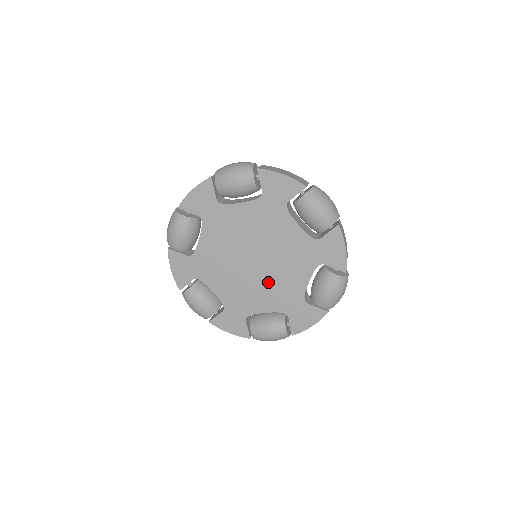
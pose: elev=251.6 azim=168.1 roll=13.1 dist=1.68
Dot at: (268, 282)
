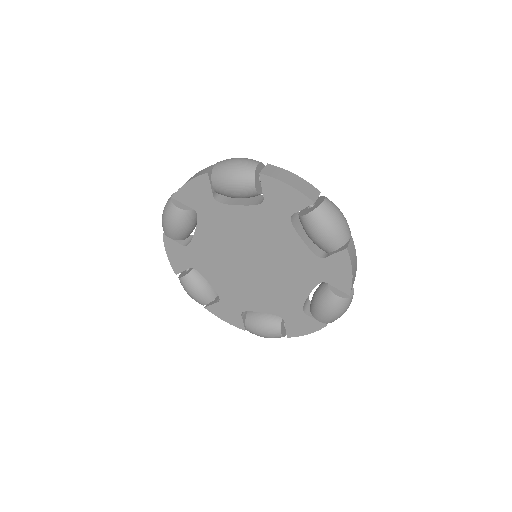
Dot at: (266, 286)
